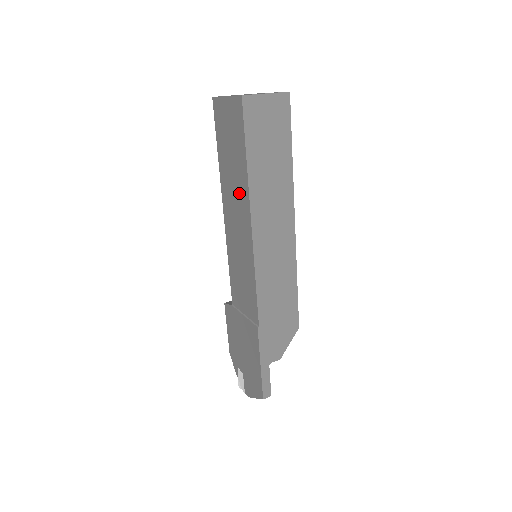
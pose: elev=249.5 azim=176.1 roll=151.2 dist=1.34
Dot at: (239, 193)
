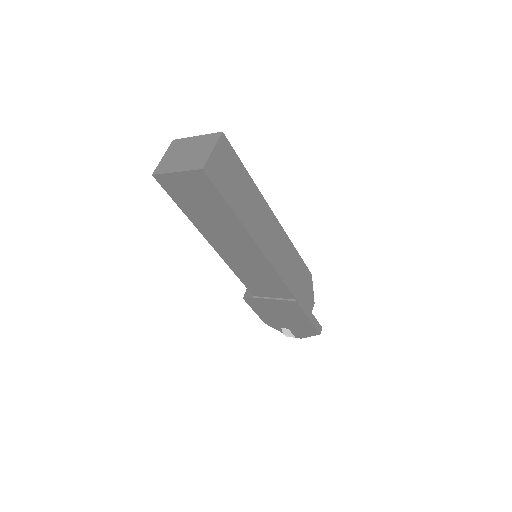
Dot at: (231, 231)
